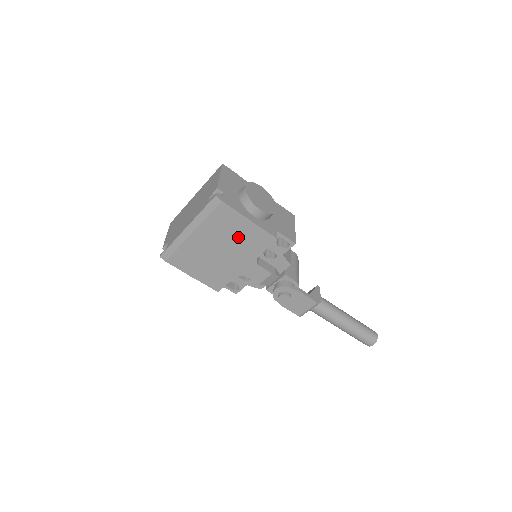
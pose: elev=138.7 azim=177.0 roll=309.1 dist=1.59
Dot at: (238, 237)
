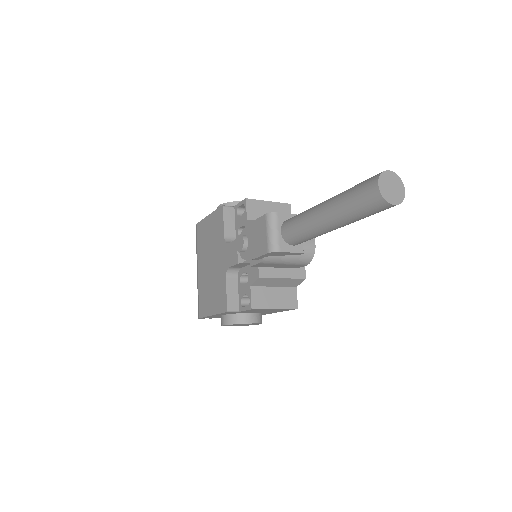
Dot at: (211, 237)
